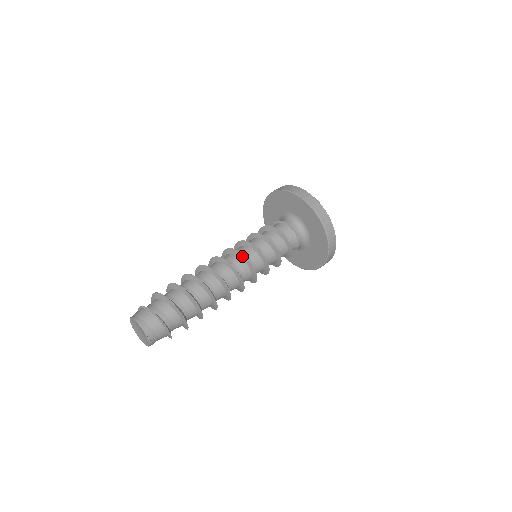
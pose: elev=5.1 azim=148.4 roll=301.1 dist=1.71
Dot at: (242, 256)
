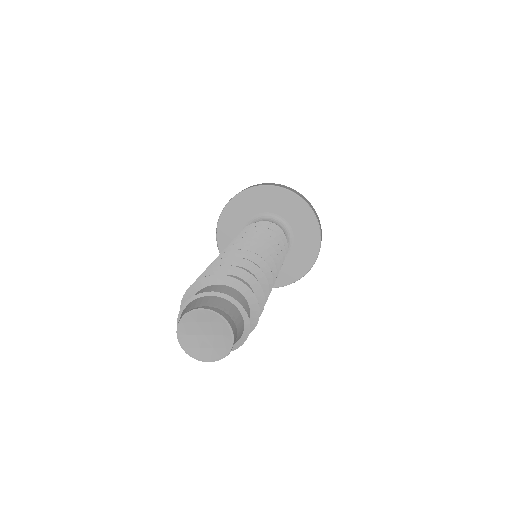
Dot at: (271, 250)
